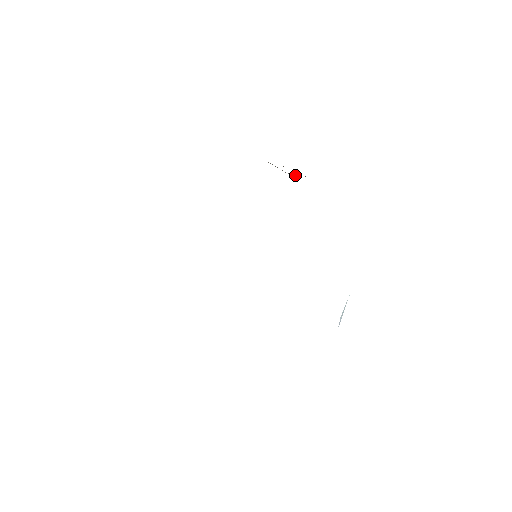
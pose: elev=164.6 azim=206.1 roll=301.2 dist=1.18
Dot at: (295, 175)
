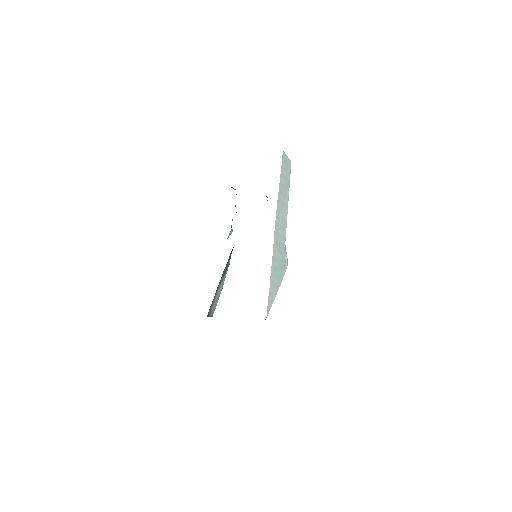
Dot at: occluded
